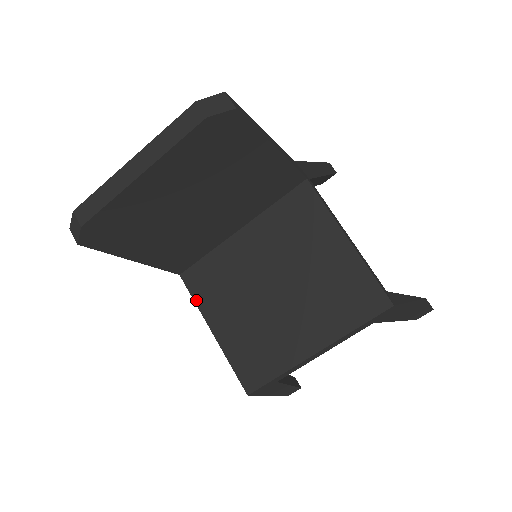
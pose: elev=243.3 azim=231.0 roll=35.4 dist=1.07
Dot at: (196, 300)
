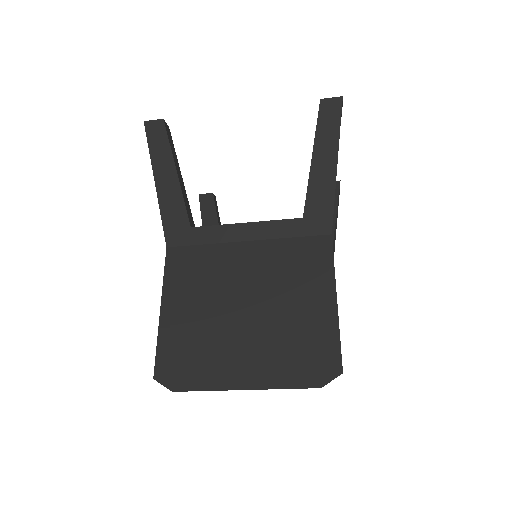
Dot at: occluded
